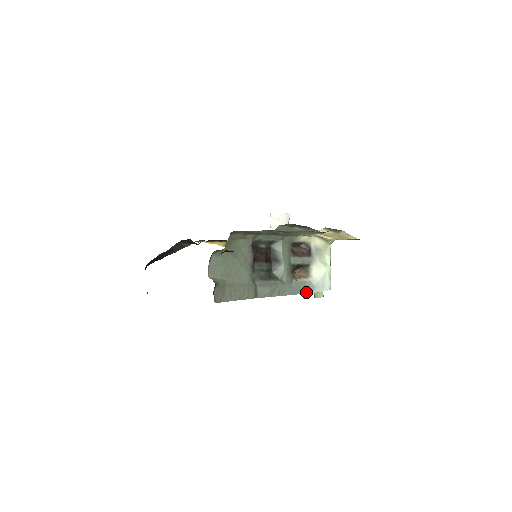
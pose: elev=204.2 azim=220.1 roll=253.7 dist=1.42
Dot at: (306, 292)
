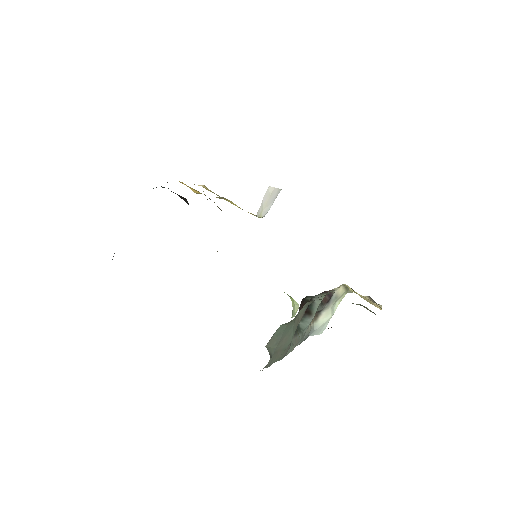
Dot at: (307, 337)
